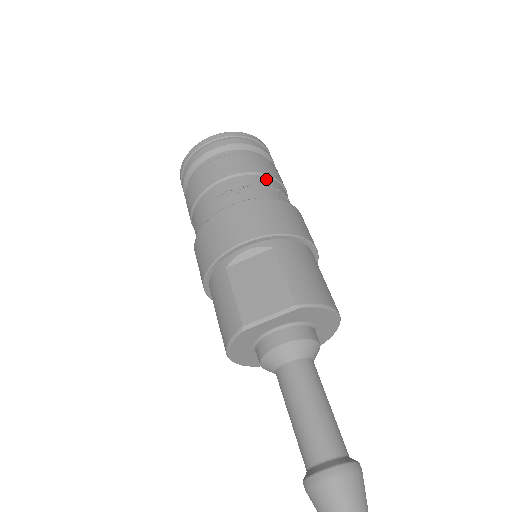
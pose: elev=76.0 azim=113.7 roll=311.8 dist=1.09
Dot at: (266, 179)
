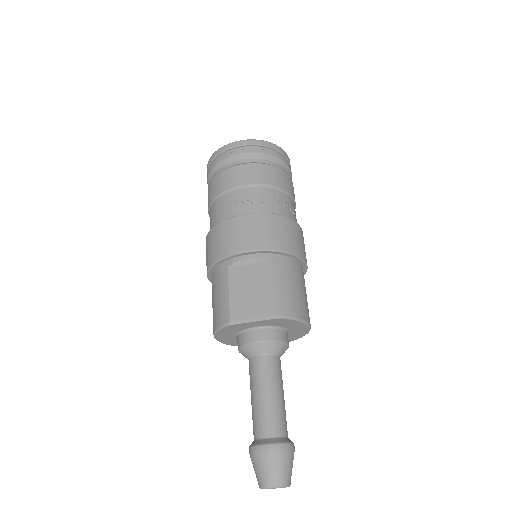
Dot at: (279, 193)
